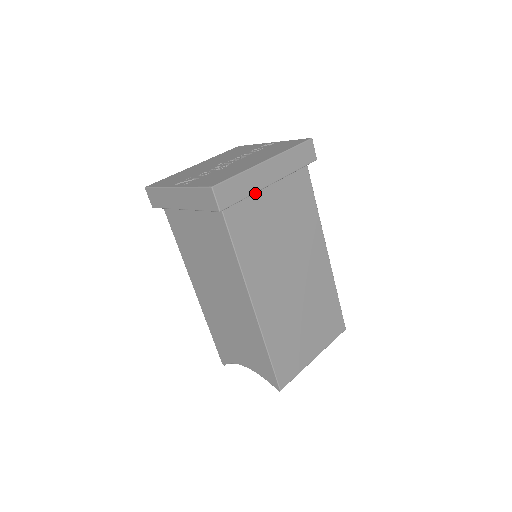
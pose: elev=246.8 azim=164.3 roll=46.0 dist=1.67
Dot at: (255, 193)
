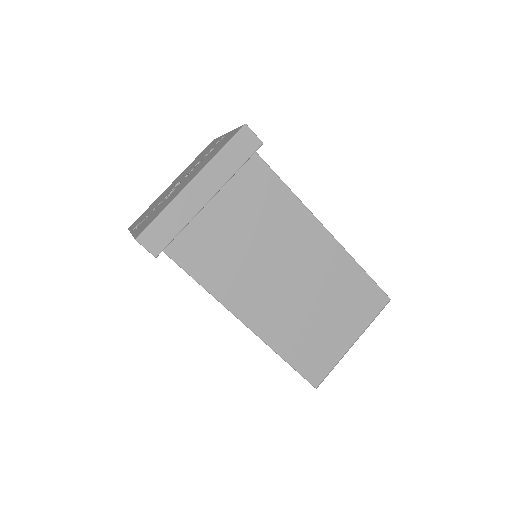
Dot at: (197, 216)
